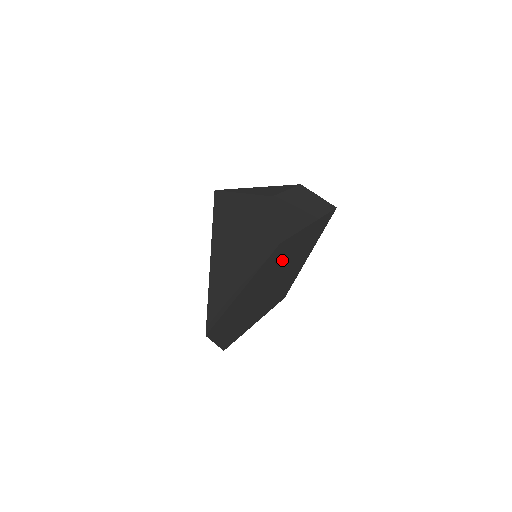
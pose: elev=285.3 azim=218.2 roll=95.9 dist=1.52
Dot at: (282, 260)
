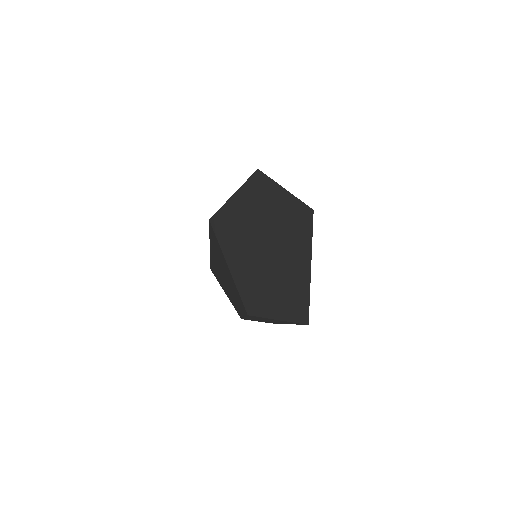
Dot at: (272, 213)
